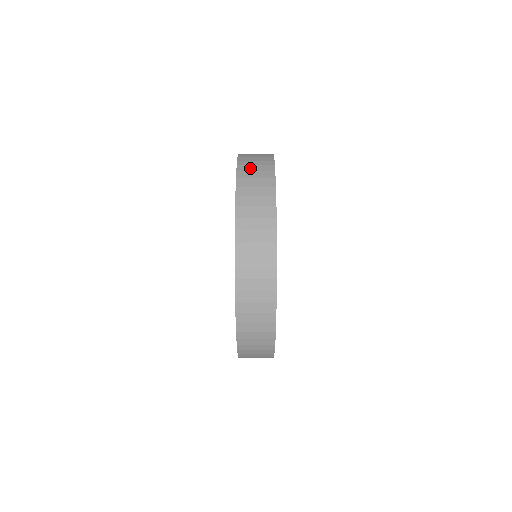
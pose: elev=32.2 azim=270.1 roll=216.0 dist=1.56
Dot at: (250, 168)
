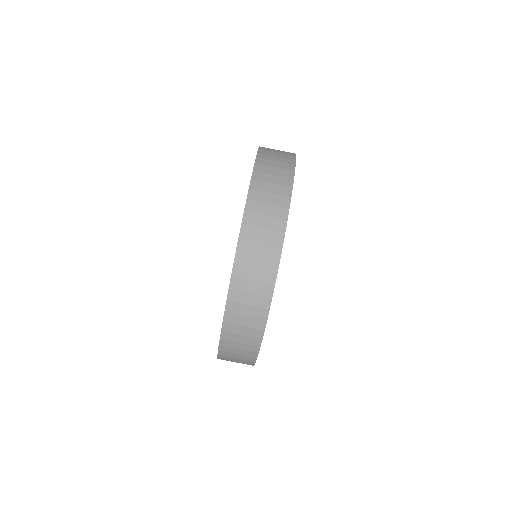
Dot at: (272, 149)
